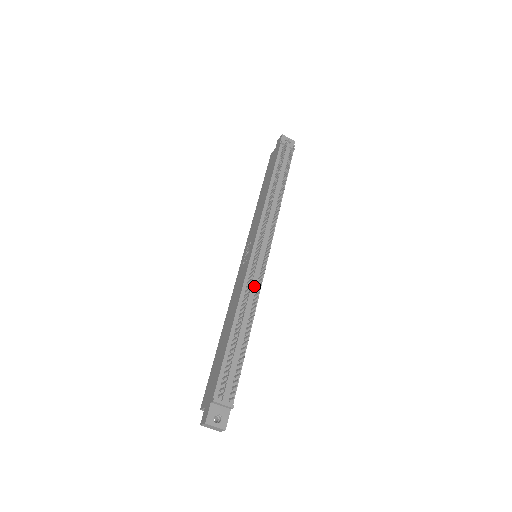
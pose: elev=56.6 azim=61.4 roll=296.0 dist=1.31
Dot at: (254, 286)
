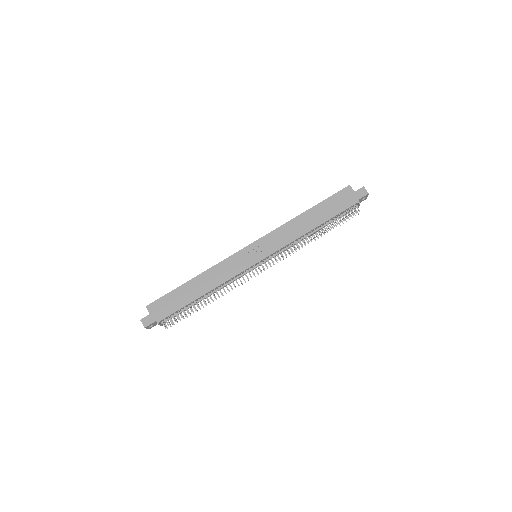
Dot at: occluded
